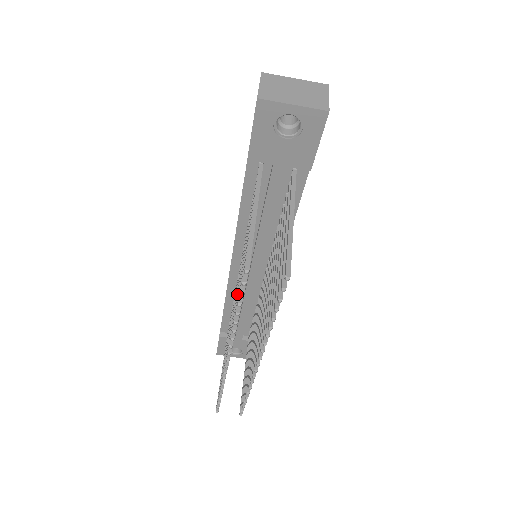
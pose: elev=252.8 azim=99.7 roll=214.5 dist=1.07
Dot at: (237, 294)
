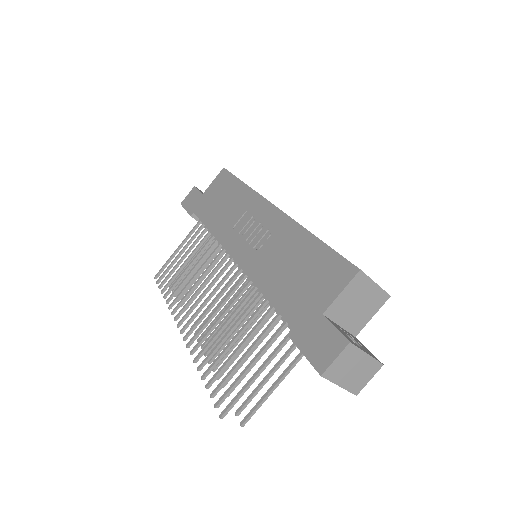
Dot at: (214, 337)
